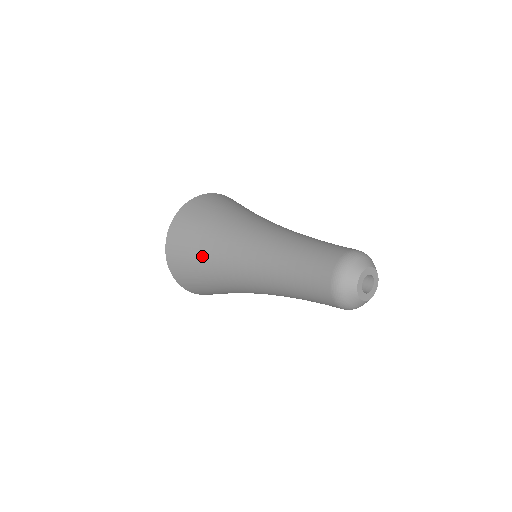
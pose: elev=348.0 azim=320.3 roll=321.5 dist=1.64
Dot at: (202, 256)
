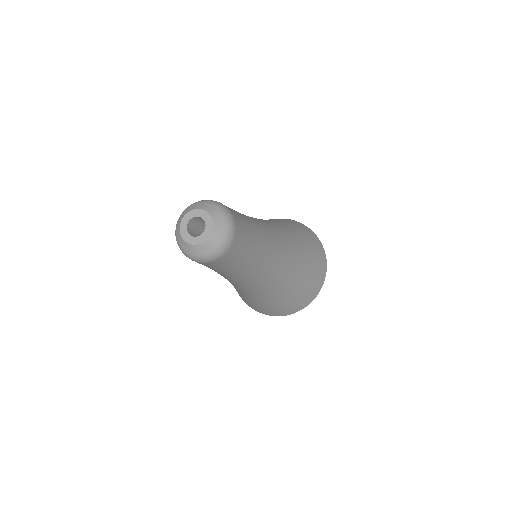
Dot at: occluded
